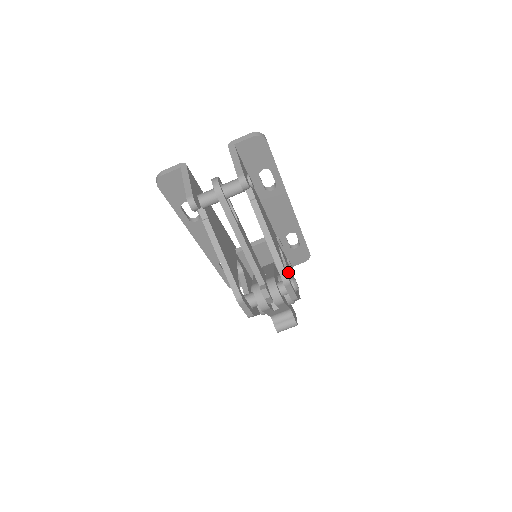
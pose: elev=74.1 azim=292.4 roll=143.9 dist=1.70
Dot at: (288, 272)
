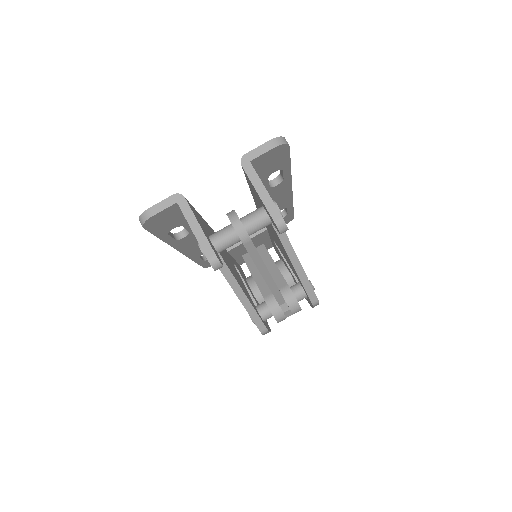
Dot at: occluded
